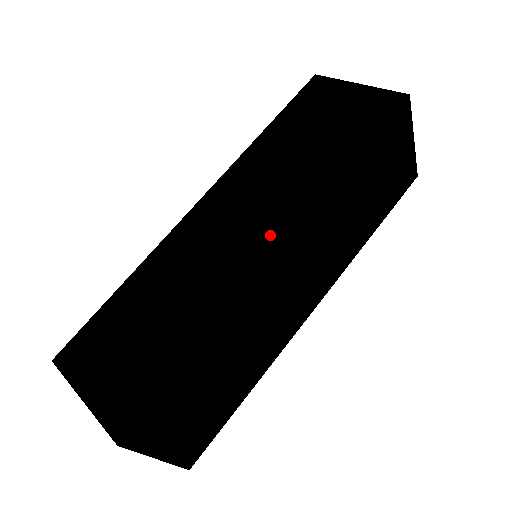
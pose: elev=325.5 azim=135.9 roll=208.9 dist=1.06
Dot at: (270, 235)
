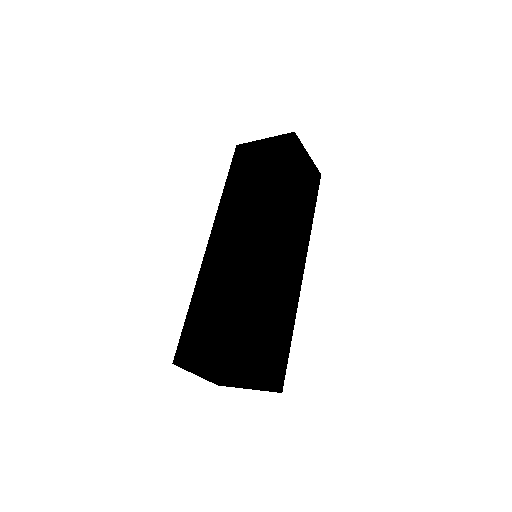
Dot at: (261, 232)
